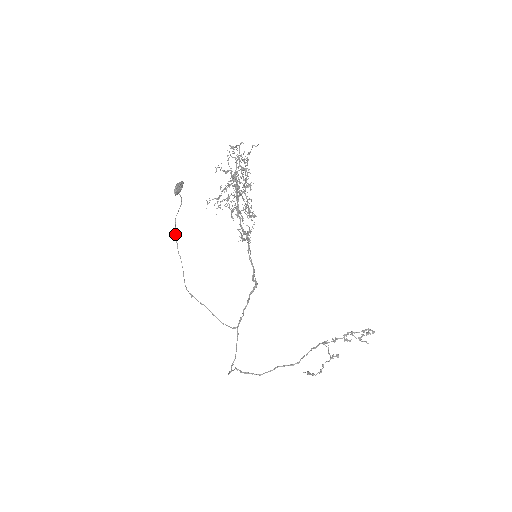
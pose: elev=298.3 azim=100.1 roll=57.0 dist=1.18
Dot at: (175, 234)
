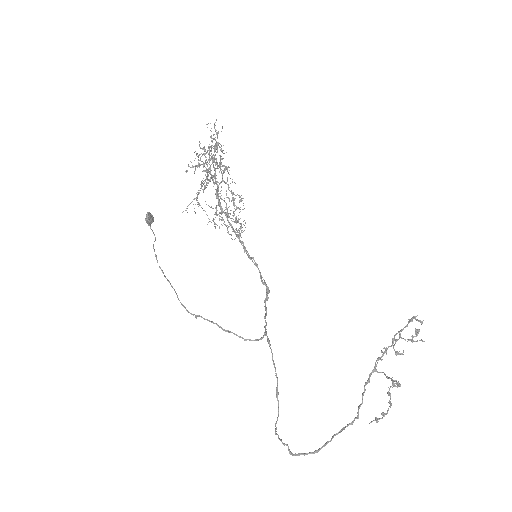
Dot at: (157, 261)
